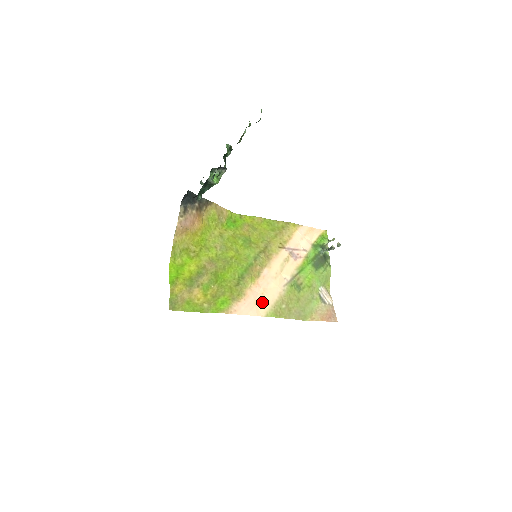
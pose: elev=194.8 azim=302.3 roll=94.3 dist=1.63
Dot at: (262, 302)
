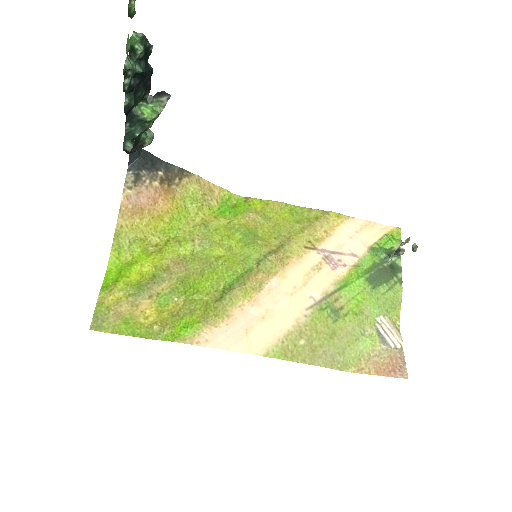
Dot at: (260, 331)
